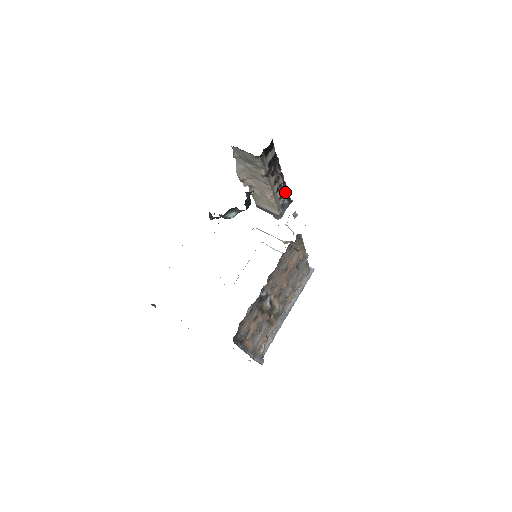
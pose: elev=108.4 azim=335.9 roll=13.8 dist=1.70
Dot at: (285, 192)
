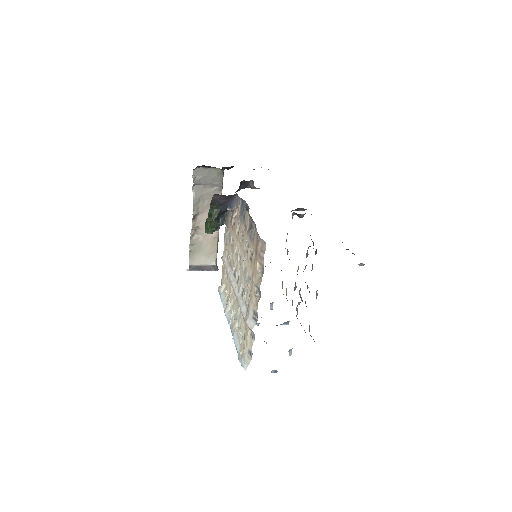
Dot at: occluded
